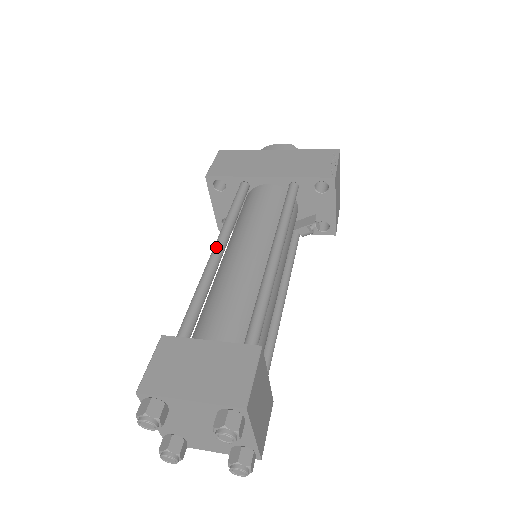
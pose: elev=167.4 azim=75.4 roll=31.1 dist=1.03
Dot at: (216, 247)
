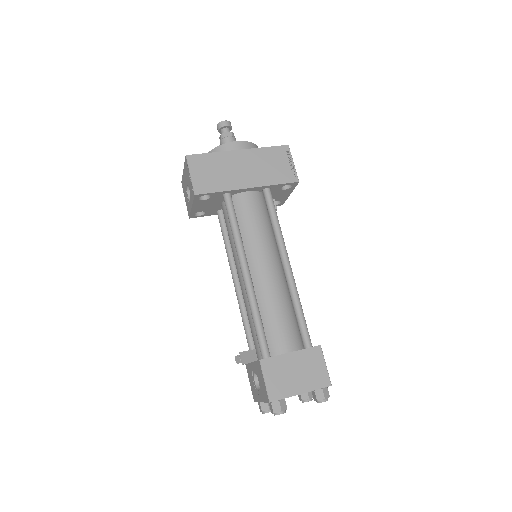
Dot at: (246, 272)
